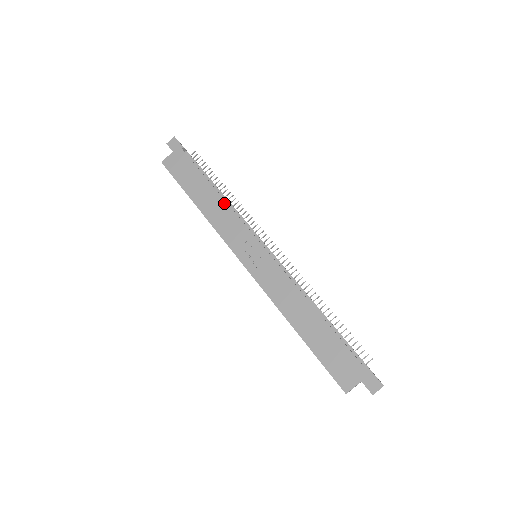
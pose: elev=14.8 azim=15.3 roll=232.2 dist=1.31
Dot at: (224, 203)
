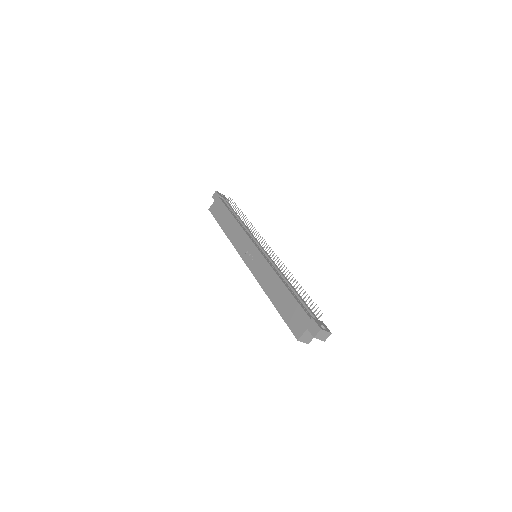
Dot at: (237, 225)
